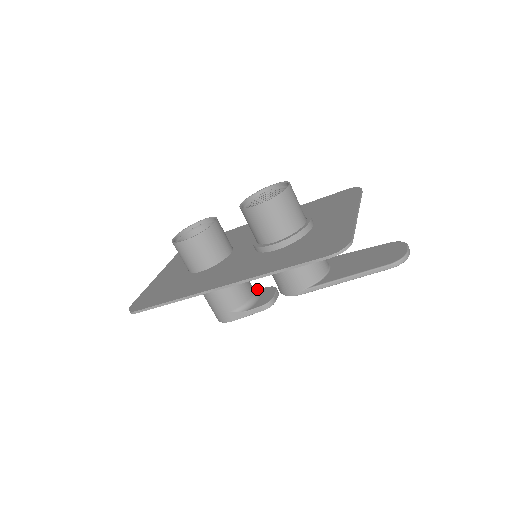
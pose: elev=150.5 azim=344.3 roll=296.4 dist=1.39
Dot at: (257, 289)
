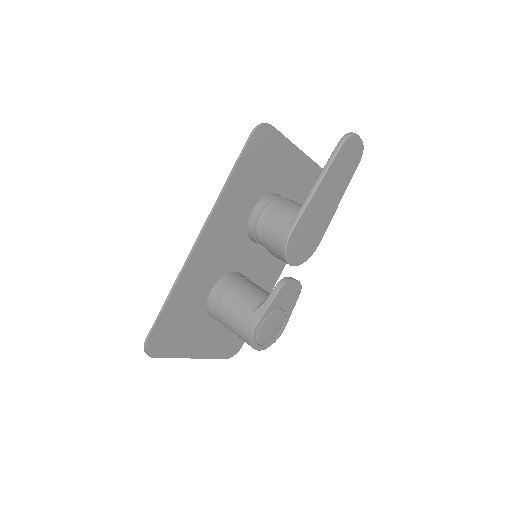
Dot at: occluded
